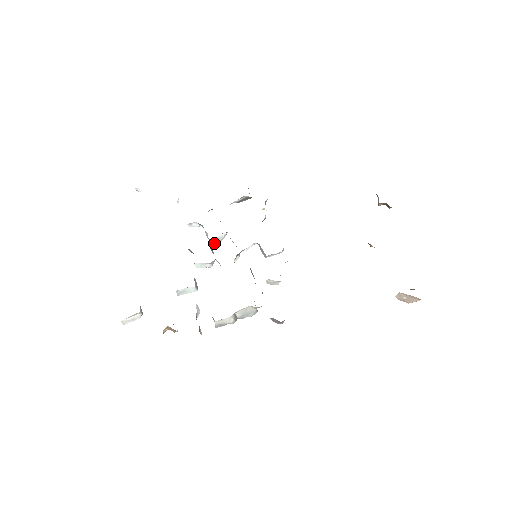
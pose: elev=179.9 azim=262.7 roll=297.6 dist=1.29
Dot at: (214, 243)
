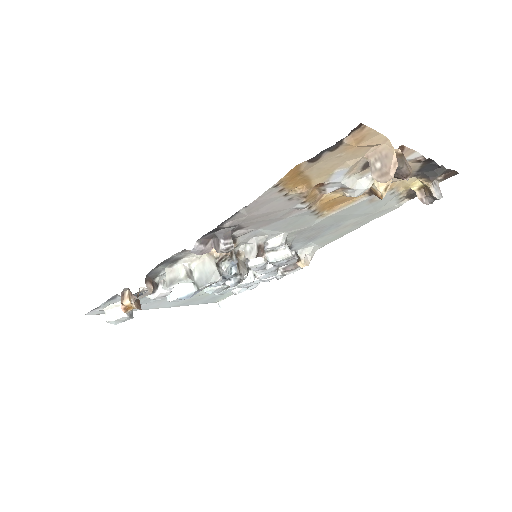
Dot at: (238, 284)
